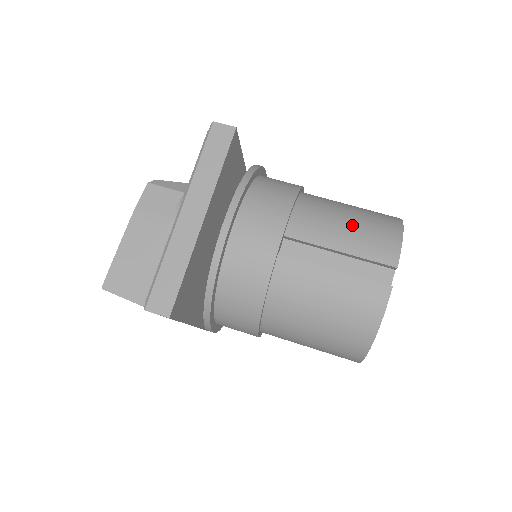
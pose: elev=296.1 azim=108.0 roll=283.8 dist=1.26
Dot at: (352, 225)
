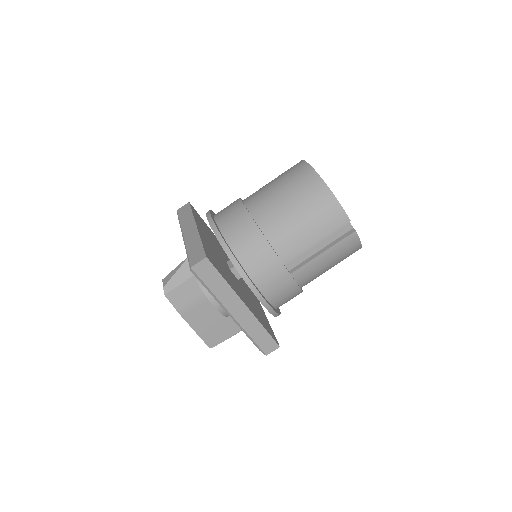
Dot at: (308, 222)
